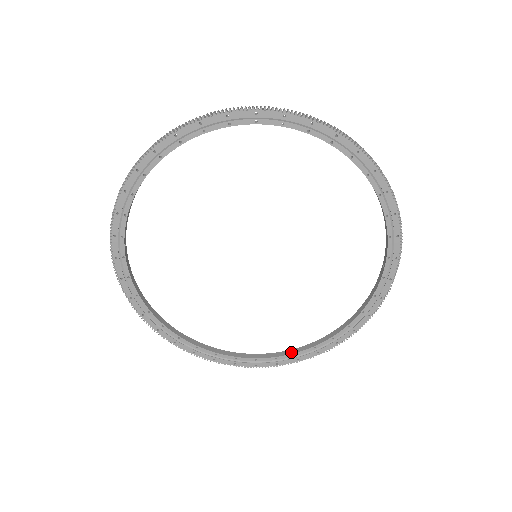
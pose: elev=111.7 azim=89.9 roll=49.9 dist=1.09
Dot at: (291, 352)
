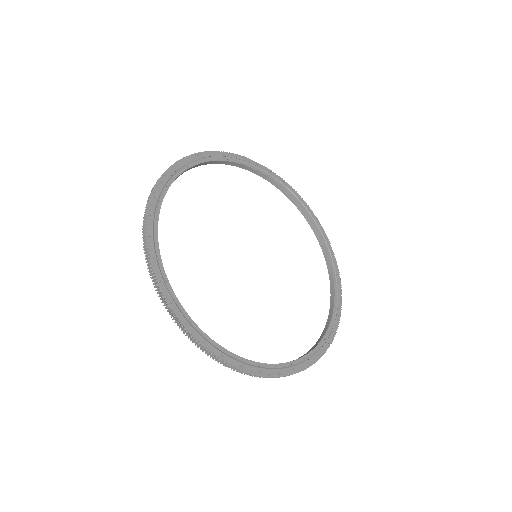
Dot at: (331, 315)
